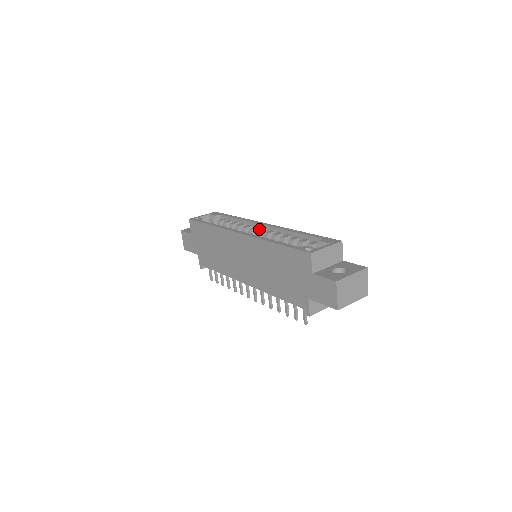
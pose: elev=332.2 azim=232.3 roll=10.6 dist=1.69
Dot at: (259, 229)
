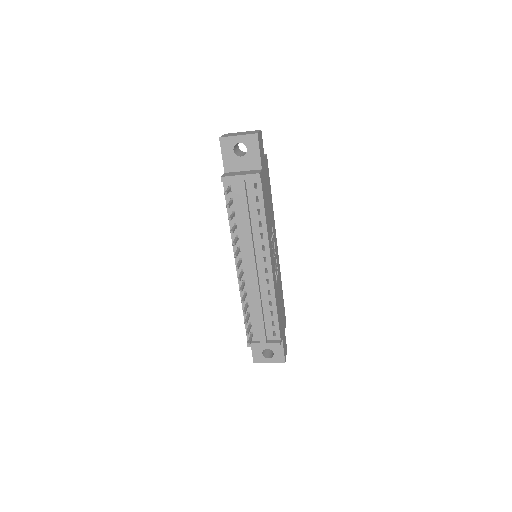
Dot at: occluded
